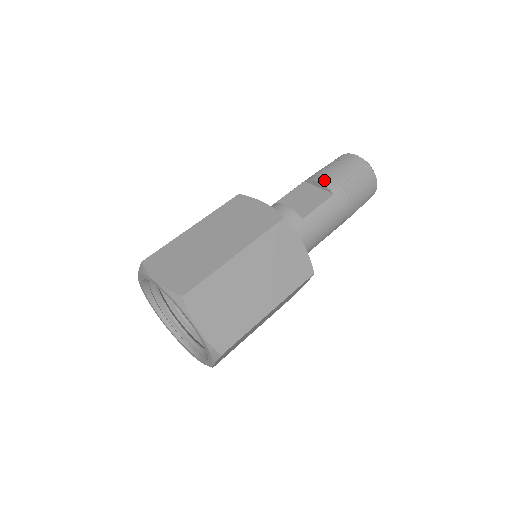
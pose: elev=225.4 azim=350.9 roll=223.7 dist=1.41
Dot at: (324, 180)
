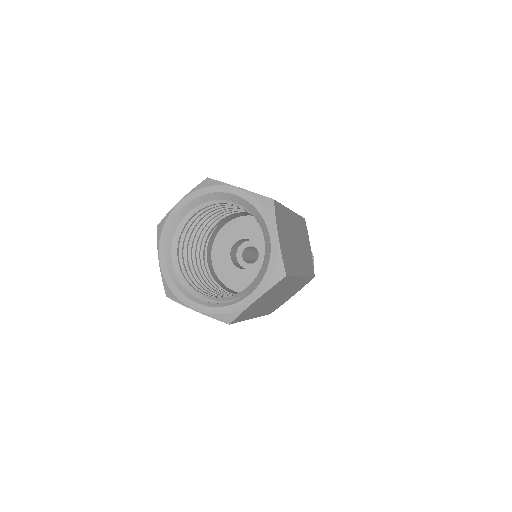
Dot at: occluded
